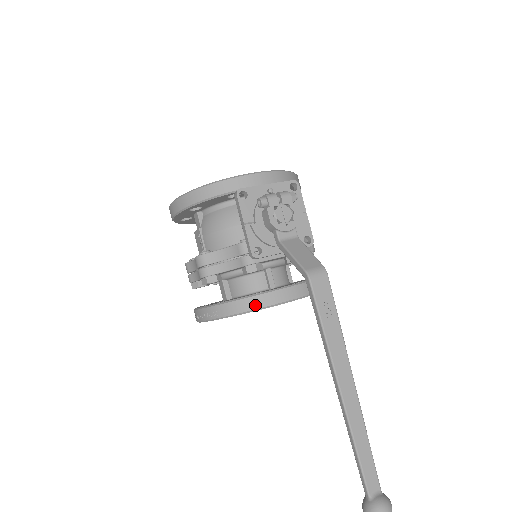
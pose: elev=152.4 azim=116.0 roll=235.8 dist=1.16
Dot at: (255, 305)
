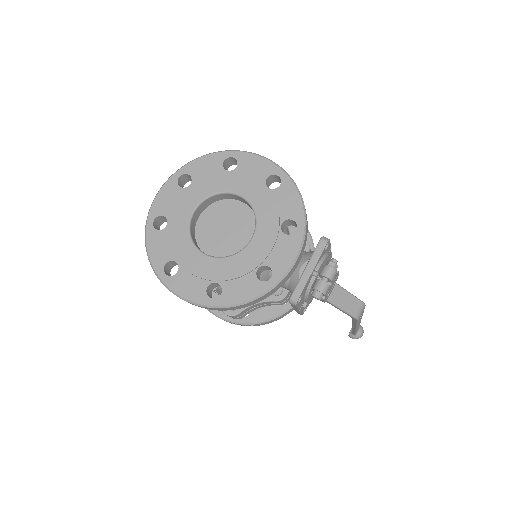
Dot at: (288, 313)
